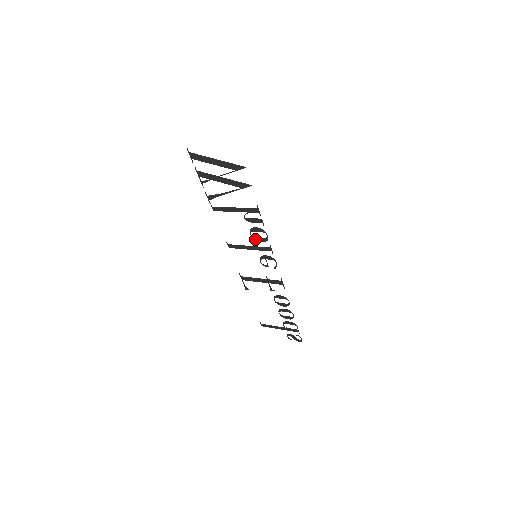
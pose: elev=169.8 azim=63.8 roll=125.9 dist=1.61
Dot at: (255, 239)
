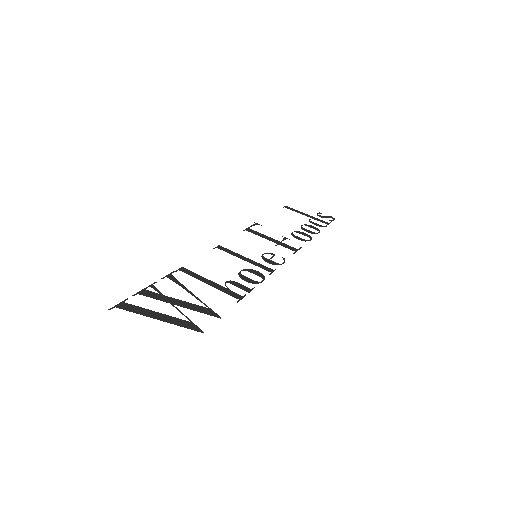
Dot at: (248, 270)
